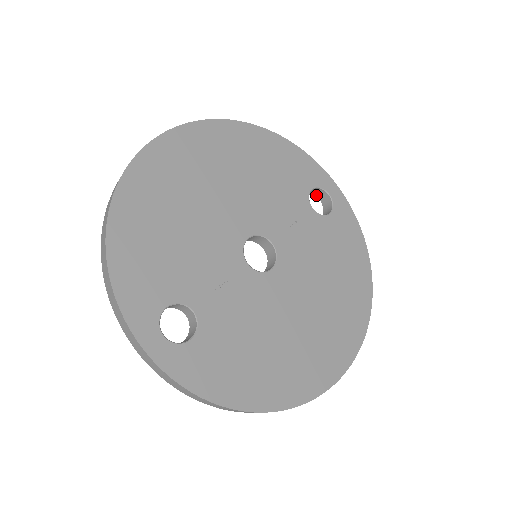
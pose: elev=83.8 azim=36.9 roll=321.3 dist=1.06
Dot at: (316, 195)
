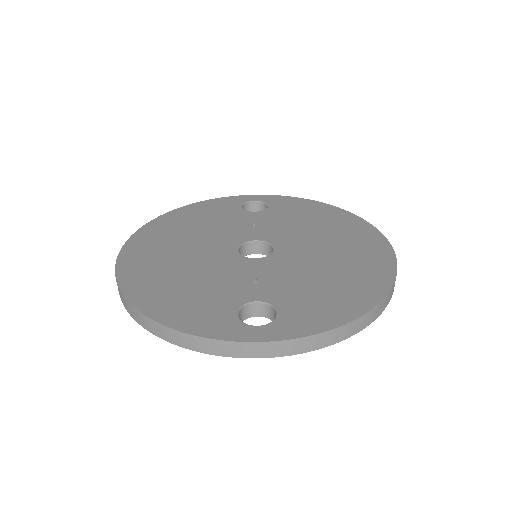
Dot at: occluded
